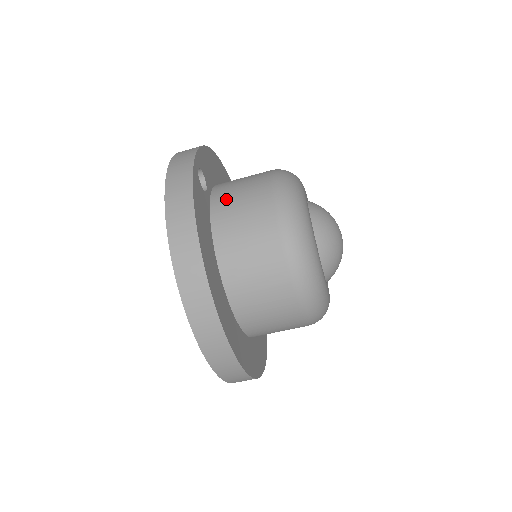
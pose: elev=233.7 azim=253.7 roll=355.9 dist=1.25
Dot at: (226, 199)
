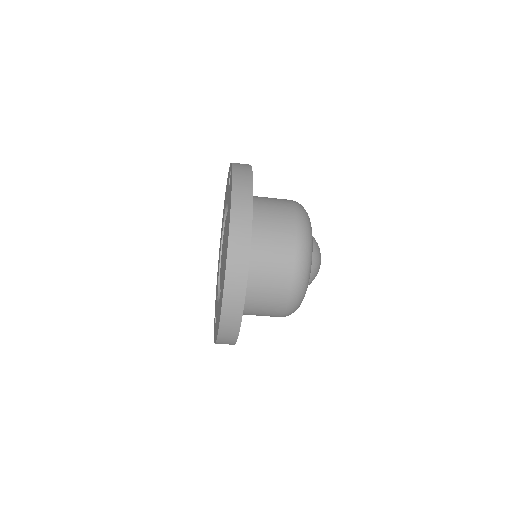
Dot at: (260, 198)
